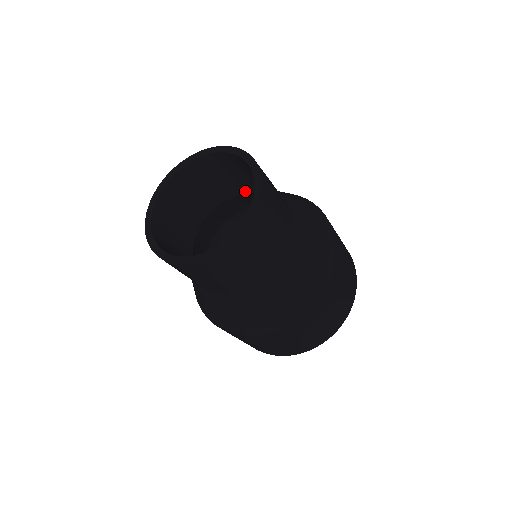
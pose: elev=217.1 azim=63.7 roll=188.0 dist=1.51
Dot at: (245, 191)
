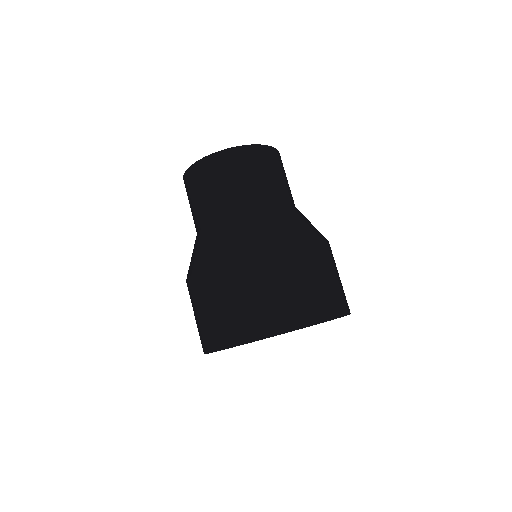
Dot at: occluded
